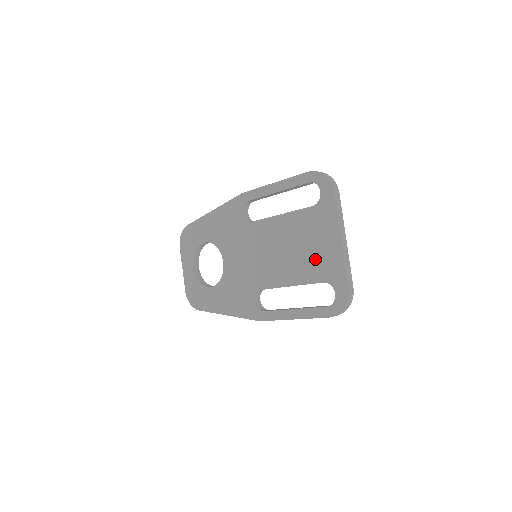
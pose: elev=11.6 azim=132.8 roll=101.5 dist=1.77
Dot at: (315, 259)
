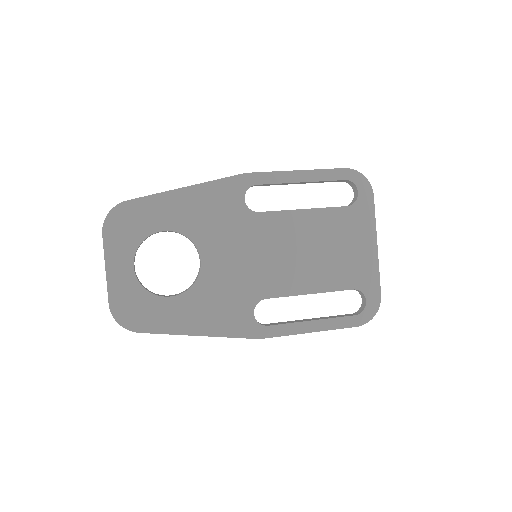
Dot at: (346, 264)
